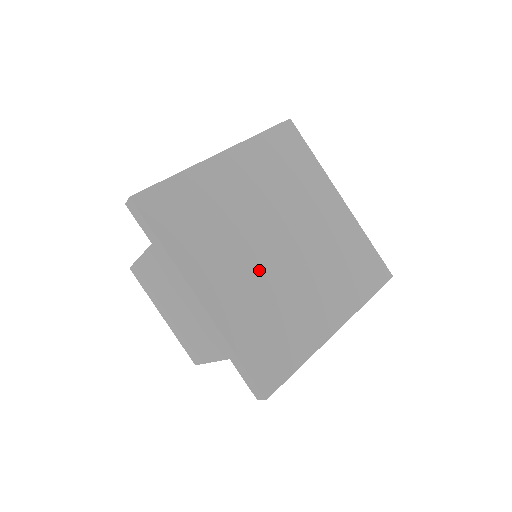
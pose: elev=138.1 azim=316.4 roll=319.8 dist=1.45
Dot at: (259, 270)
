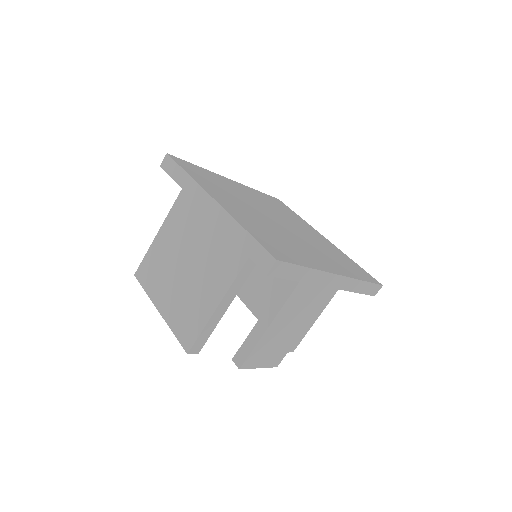
Dot at: (263, 219)
